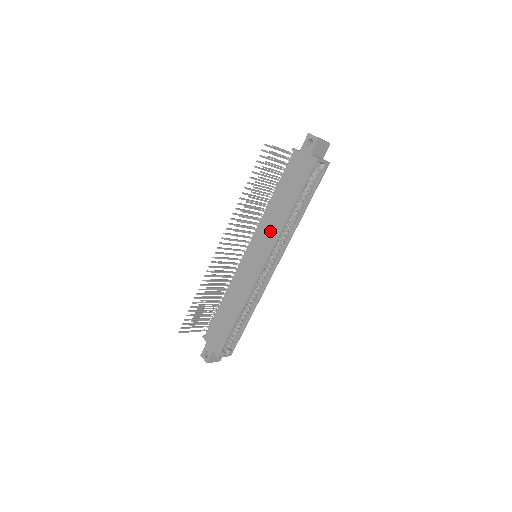
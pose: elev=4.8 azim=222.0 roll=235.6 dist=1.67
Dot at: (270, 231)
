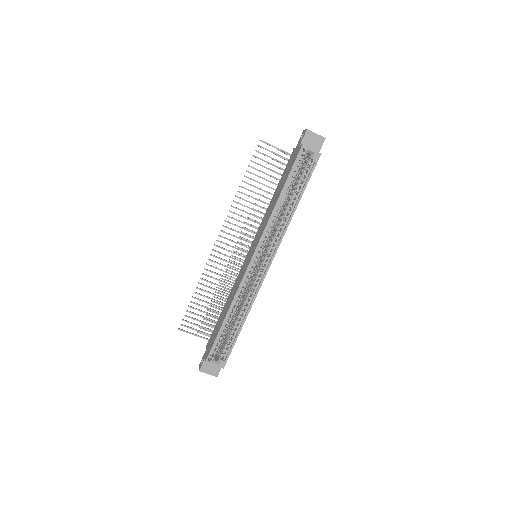
Dot at: (264, 224)
